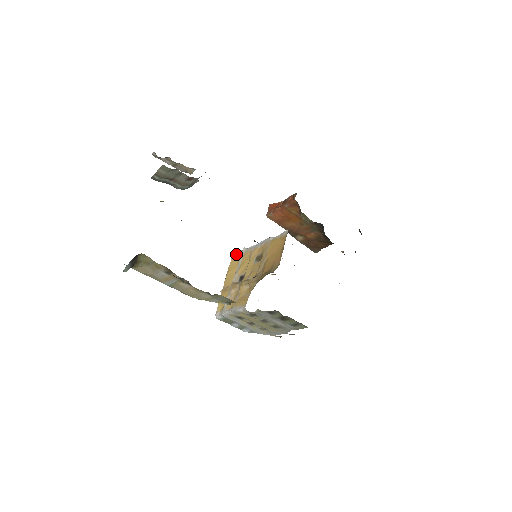
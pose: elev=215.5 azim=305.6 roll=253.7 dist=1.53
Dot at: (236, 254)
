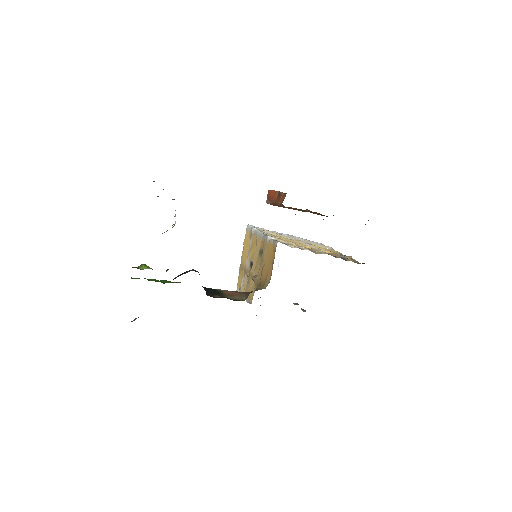
Dot at: (249, 229)
